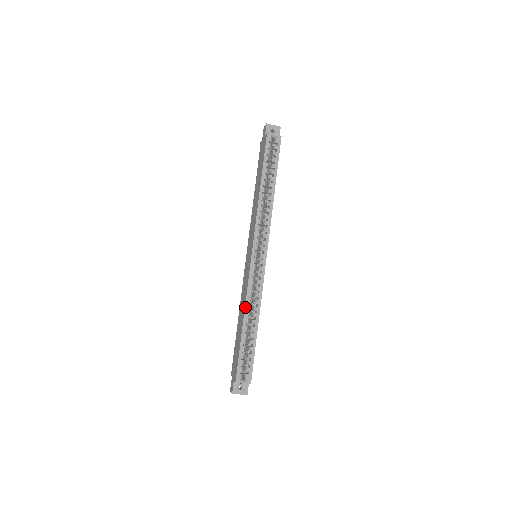
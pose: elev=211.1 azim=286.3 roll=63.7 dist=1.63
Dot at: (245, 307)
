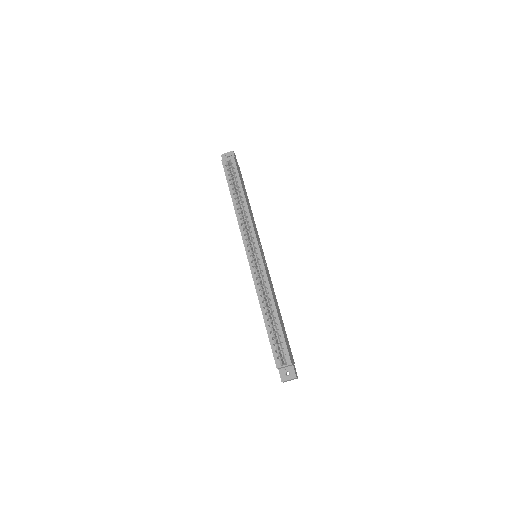
Dot at: occluded
